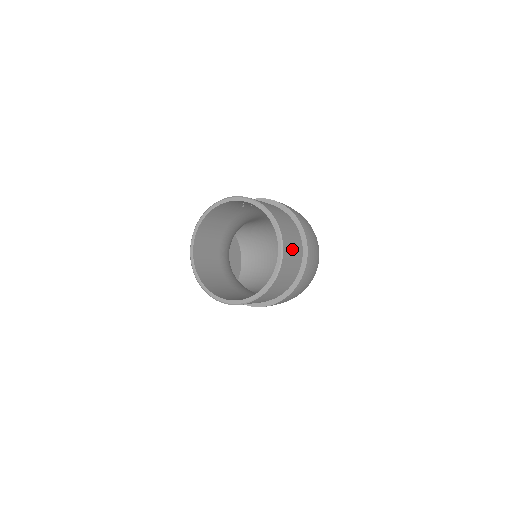
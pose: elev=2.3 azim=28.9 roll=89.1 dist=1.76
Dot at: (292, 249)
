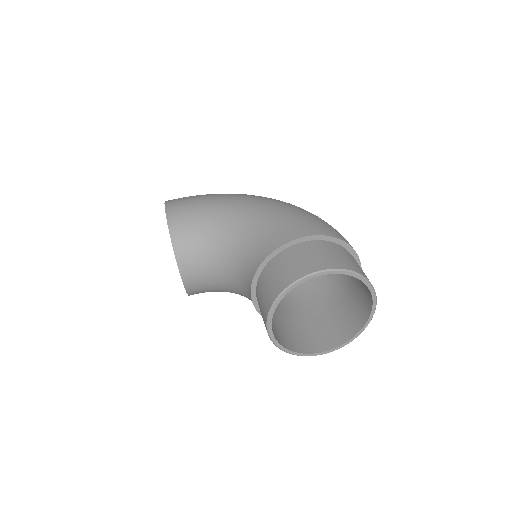
Dot at: occluded
